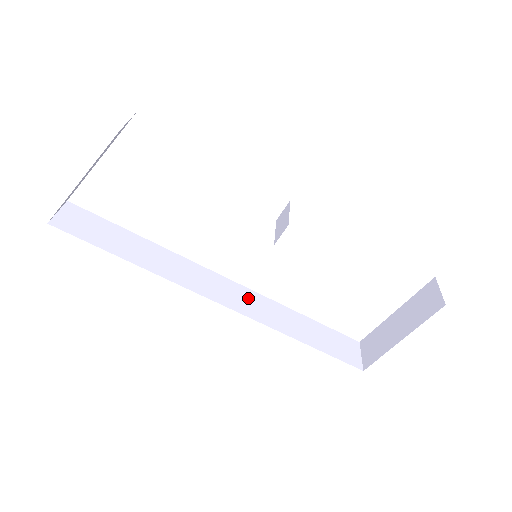
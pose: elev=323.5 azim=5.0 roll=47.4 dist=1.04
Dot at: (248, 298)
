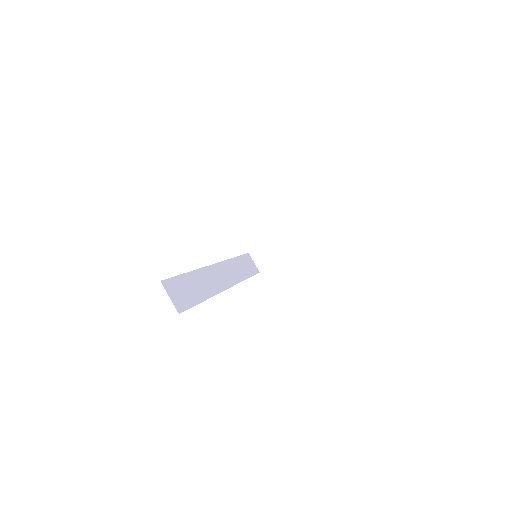
Dot at: (227, 270)
